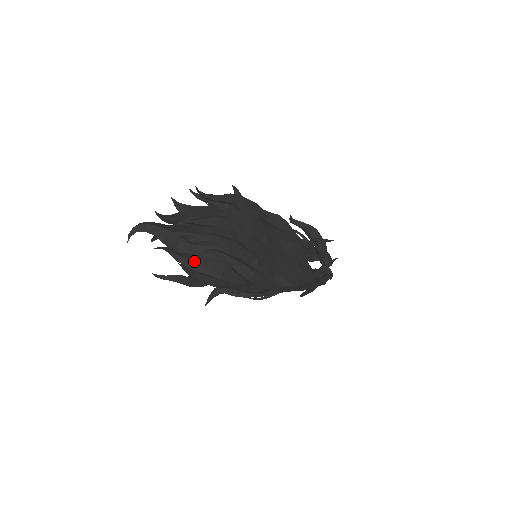
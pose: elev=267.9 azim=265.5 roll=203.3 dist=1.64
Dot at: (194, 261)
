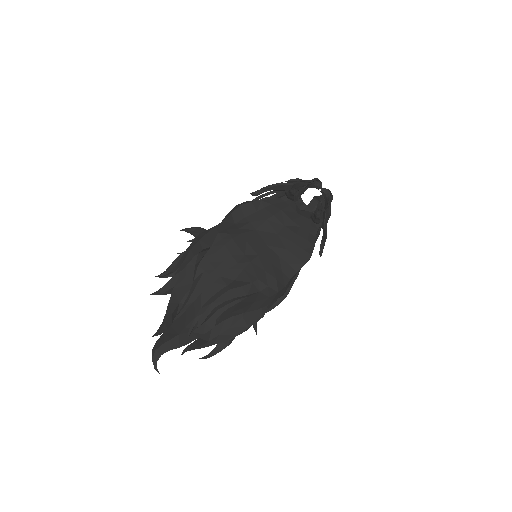
Dot at: (217, 336)
